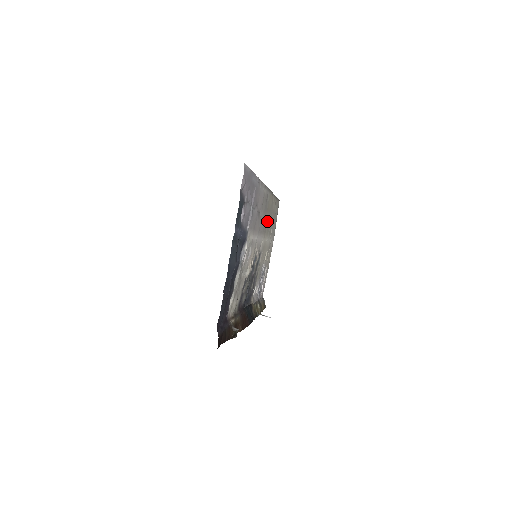
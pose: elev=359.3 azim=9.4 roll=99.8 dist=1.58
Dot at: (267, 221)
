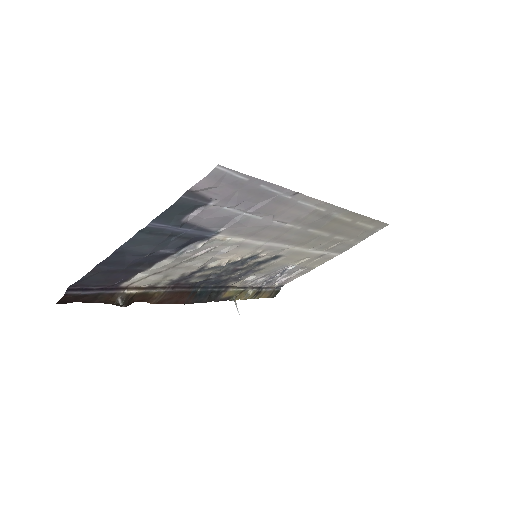
Dot at: (321, 234)
